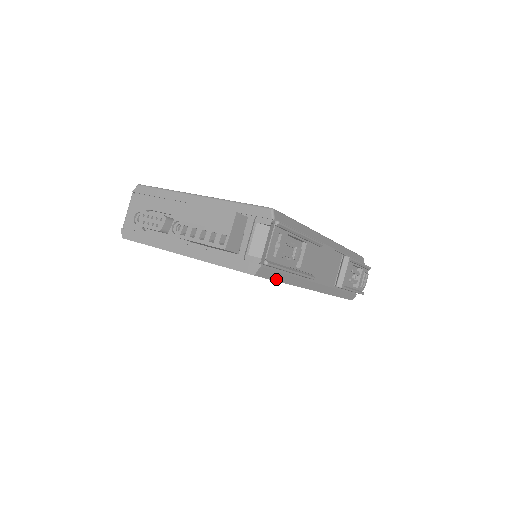
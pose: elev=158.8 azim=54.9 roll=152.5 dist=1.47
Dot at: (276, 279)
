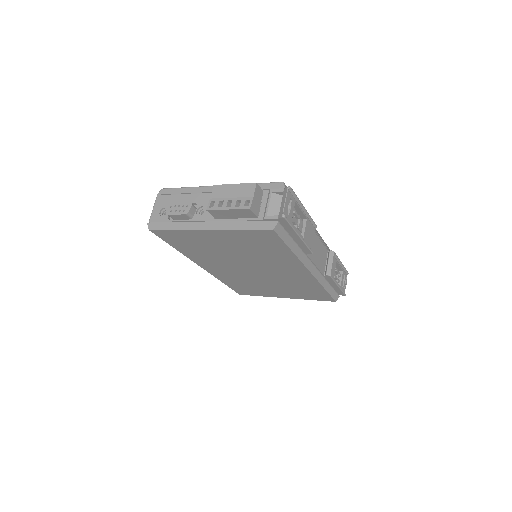
Dot at: (286, 243)
